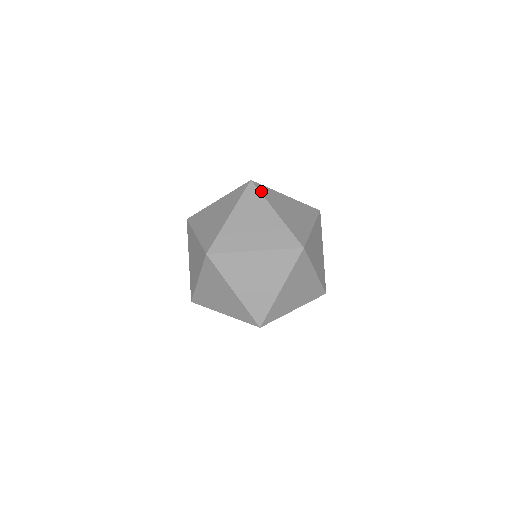
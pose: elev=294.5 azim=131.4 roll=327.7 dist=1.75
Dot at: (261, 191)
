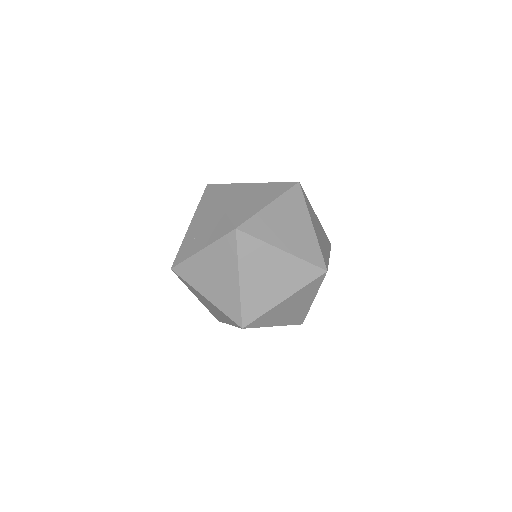
Dot at: (223, 184)
